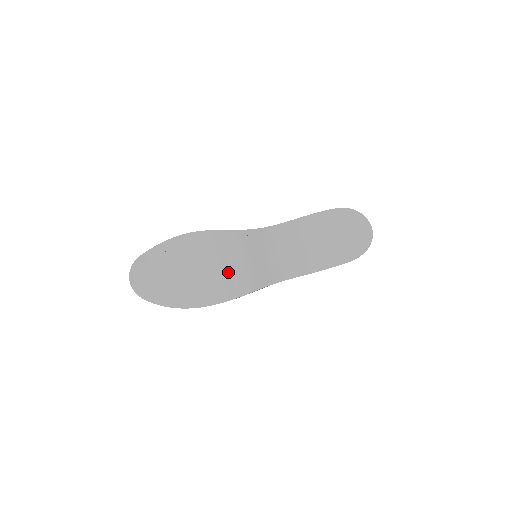
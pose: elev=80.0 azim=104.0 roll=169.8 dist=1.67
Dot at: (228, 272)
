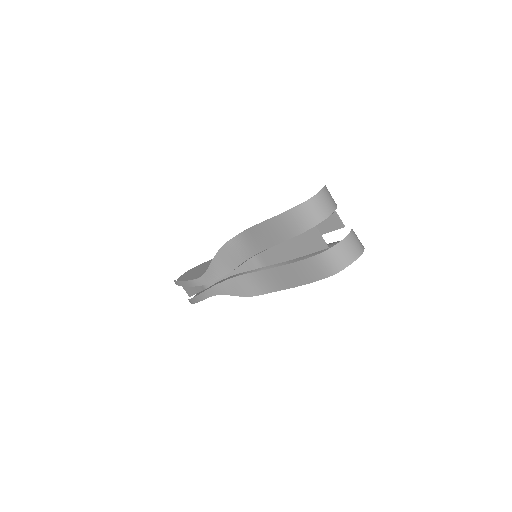
Dot at: occluded
